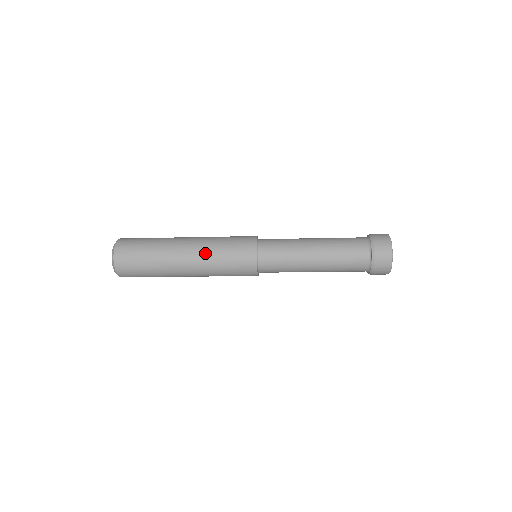
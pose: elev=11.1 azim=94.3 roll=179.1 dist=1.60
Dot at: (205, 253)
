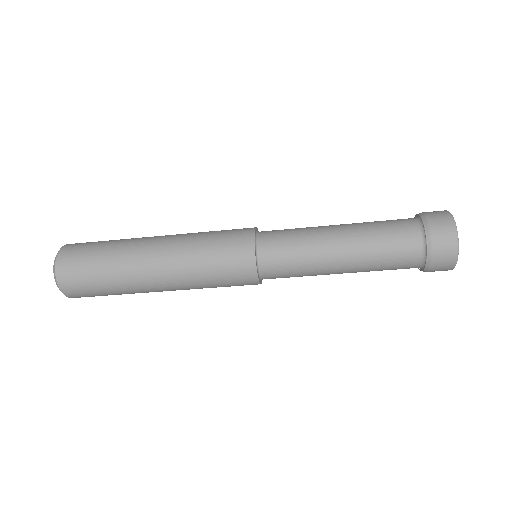
Dot at: (183, 238)
